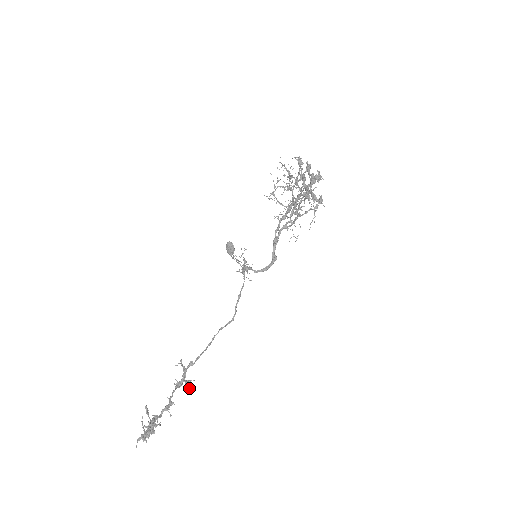
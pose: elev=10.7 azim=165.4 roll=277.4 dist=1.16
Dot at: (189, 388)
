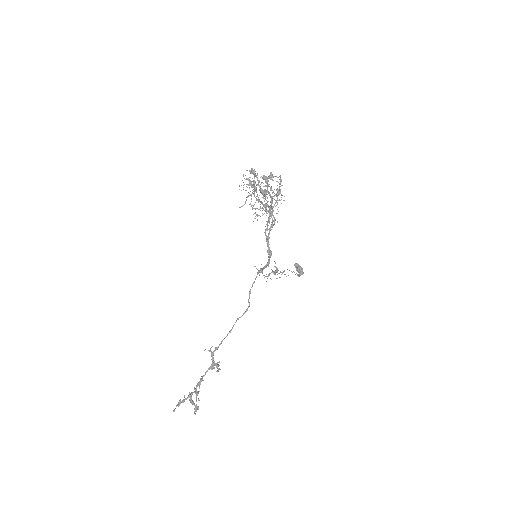
Dot at: (218, 369)
